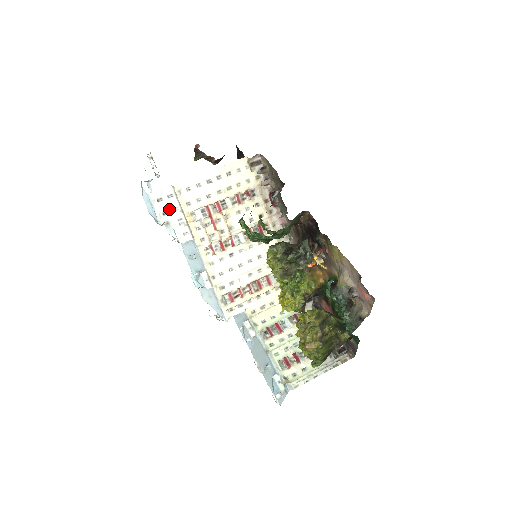
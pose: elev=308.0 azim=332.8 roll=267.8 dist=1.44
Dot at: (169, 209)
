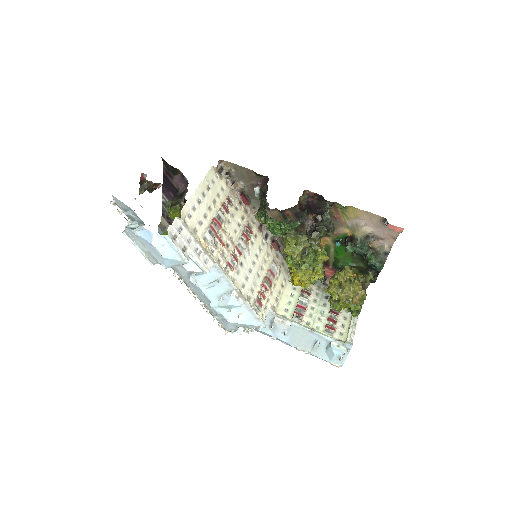
Dot at: (186, 243)
